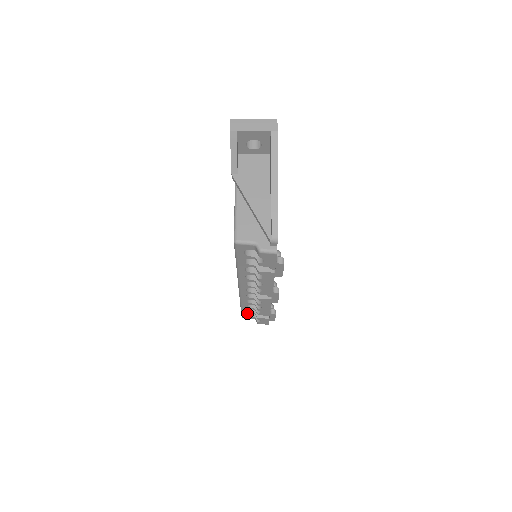
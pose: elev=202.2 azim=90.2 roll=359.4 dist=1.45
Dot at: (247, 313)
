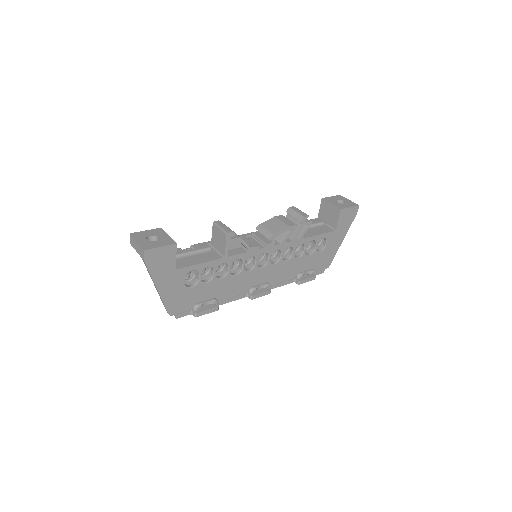
Dot at: occluded
